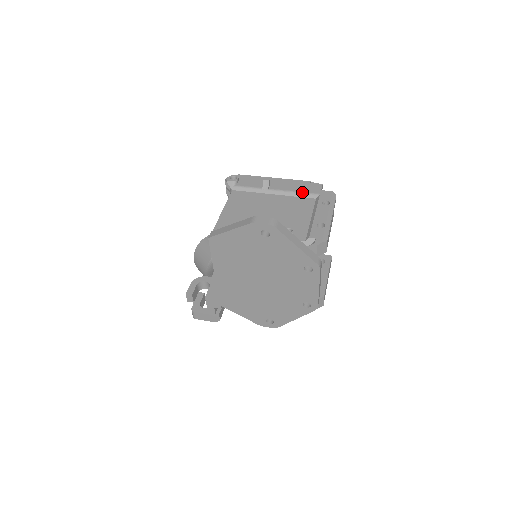
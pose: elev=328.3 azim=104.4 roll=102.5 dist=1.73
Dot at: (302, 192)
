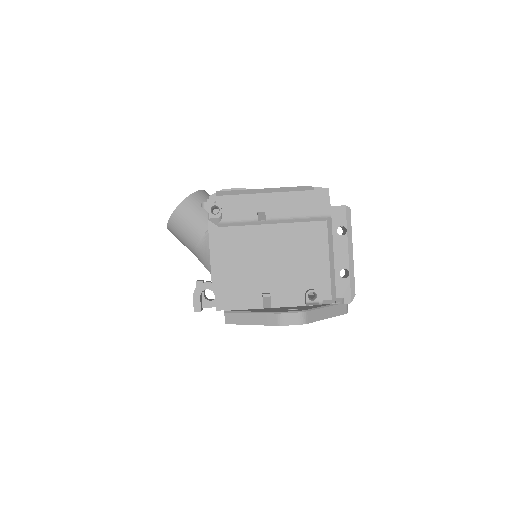
Dot at: (309, 216)
